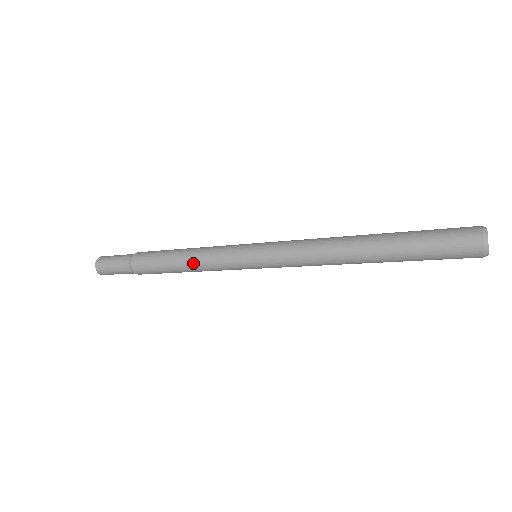
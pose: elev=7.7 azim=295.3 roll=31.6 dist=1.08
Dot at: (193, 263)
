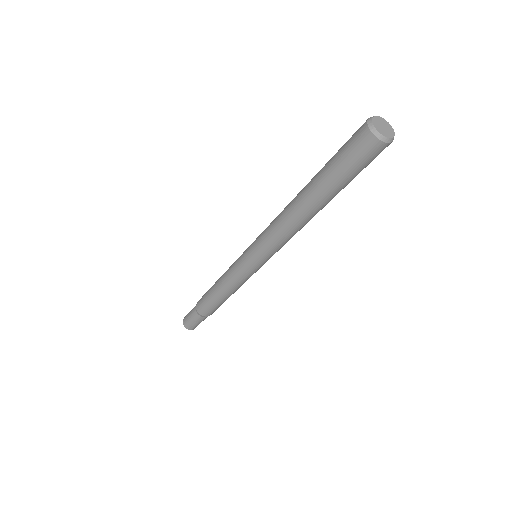
Dot at: (221, 281)
